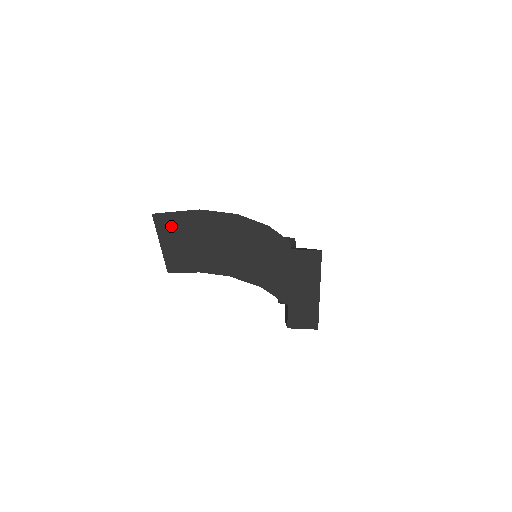
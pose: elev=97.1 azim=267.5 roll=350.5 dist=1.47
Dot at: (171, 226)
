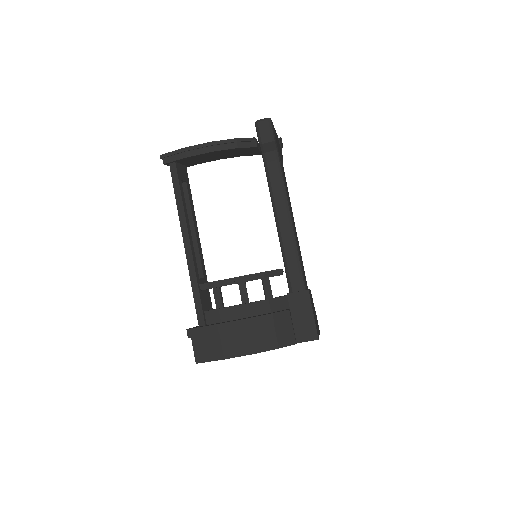
Dot at: occluded
